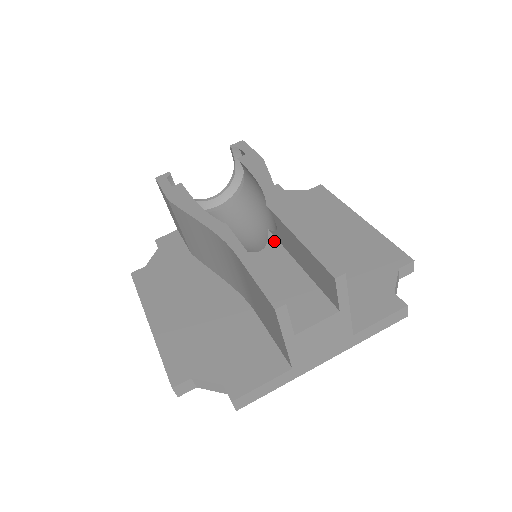
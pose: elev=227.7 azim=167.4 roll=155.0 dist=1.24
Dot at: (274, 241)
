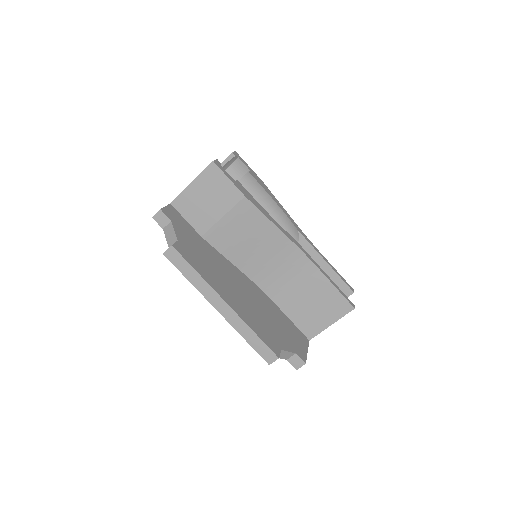
Dot at: occluded
